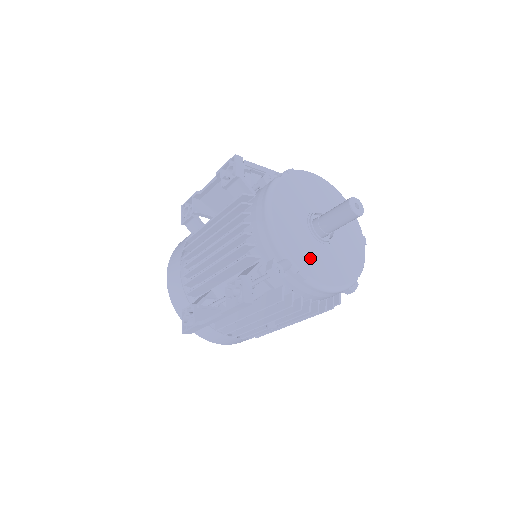
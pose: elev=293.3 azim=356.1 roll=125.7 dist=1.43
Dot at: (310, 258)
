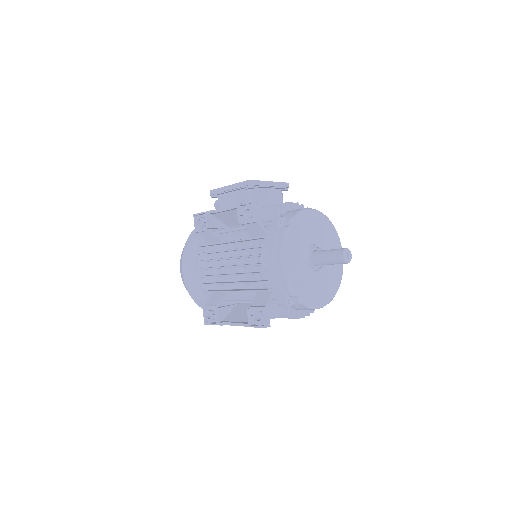
Dot at: (310, 289)
